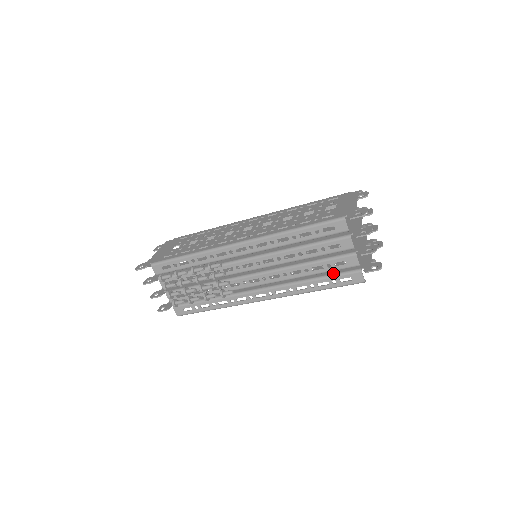
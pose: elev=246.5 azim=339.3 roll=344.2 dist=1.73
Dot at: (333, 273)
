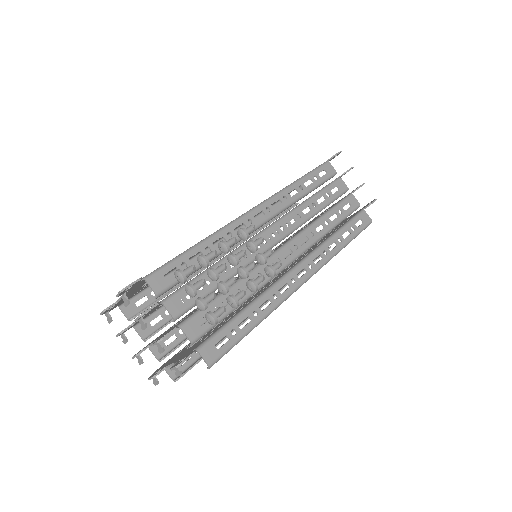
Dot at: (346, 222)
